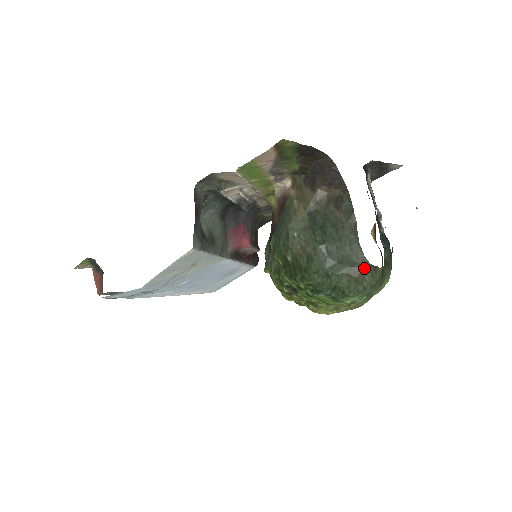
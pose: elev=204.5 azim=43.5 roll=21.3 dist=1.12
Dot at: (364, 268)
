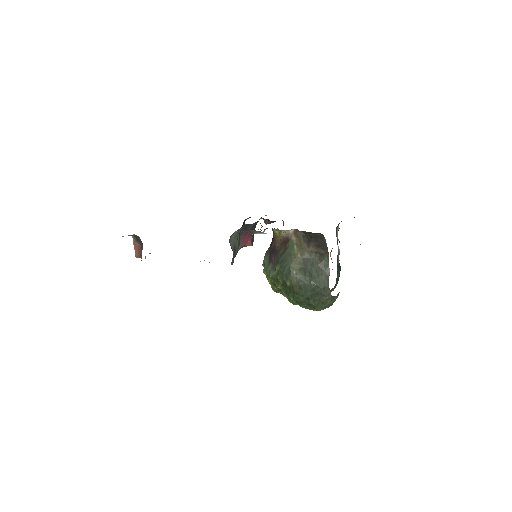
Dot at: (328, 298)
